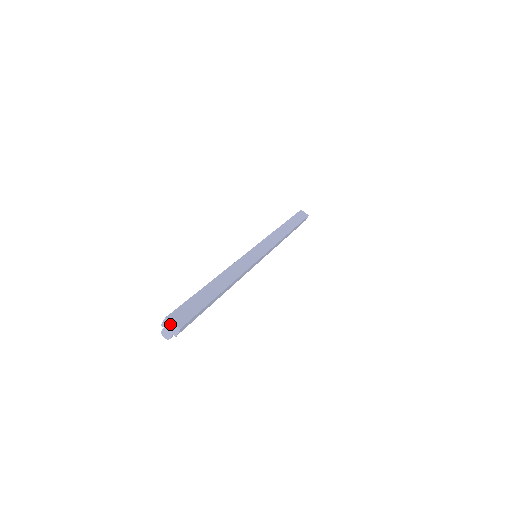
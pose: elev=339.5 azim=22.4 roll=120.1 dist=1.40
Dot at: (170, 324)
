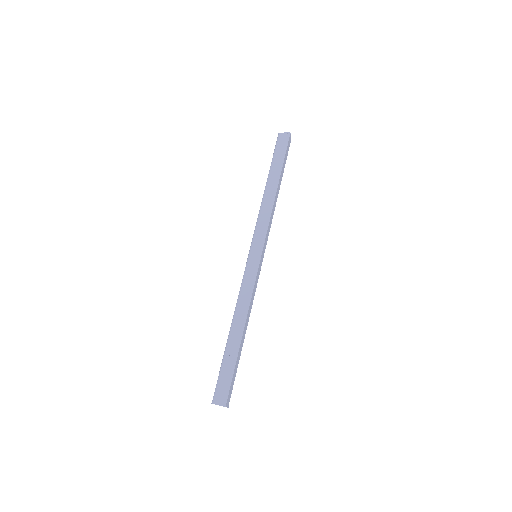
Dot at: occluded
